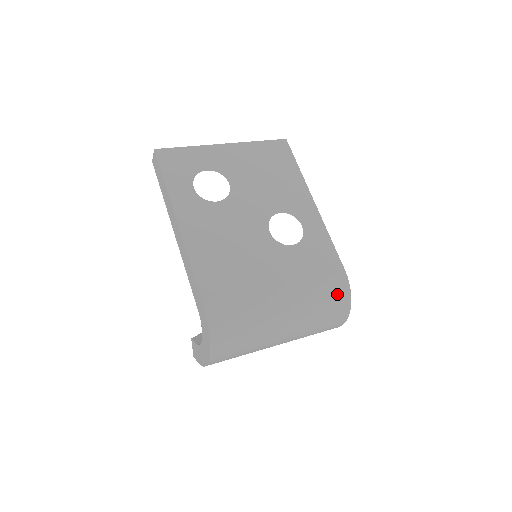
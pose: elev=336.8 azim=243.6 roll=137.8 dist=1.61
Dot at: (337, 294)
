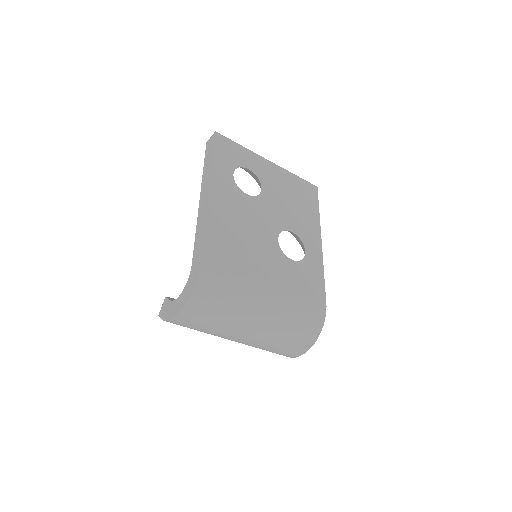
Dot at: (312, 318)
